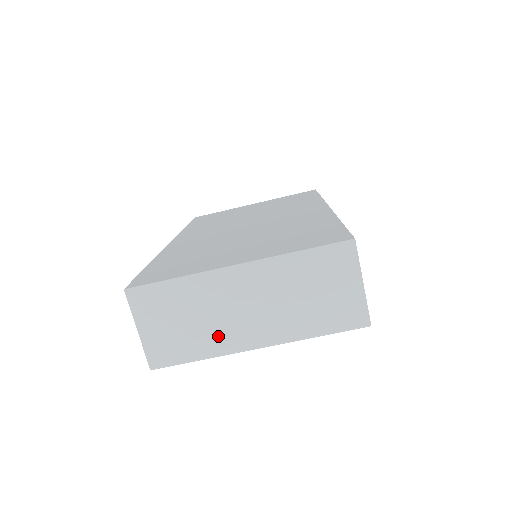
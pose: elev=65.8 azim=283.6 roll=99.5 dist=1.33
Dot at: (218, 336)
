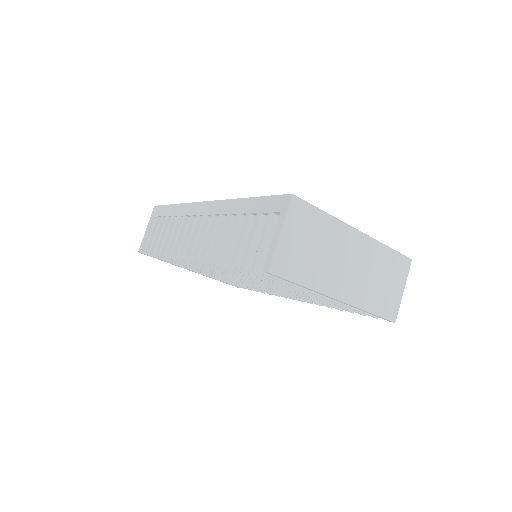
Dot at: (324, 274)
